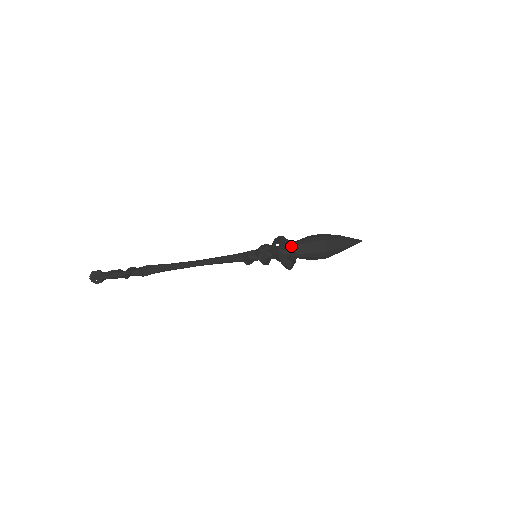
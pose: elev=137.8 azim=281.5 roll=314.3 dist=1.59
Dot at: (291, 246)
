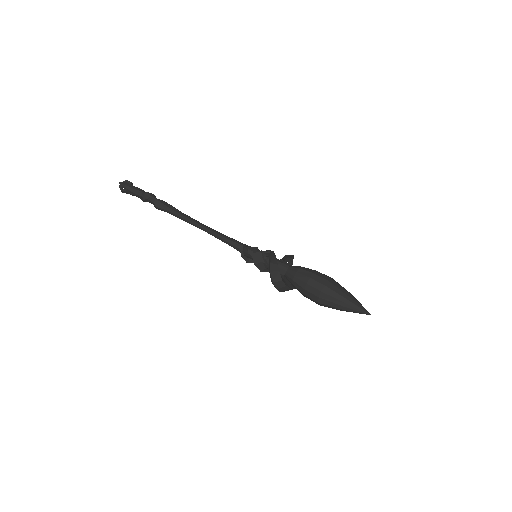
Dot at: (291, 263)
